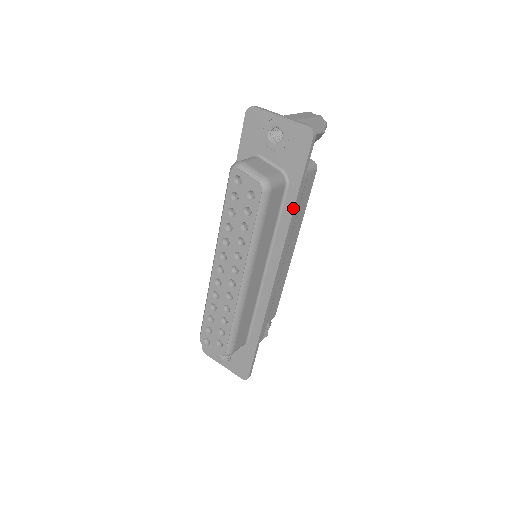
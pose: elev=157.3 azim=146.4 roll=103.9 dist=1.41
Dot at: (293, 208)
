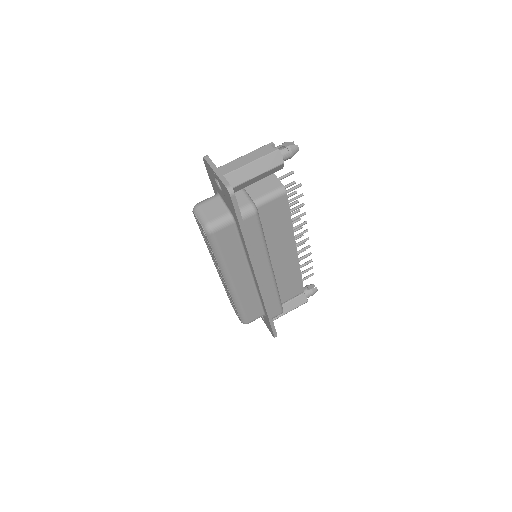
Dot at: (244, 240)
